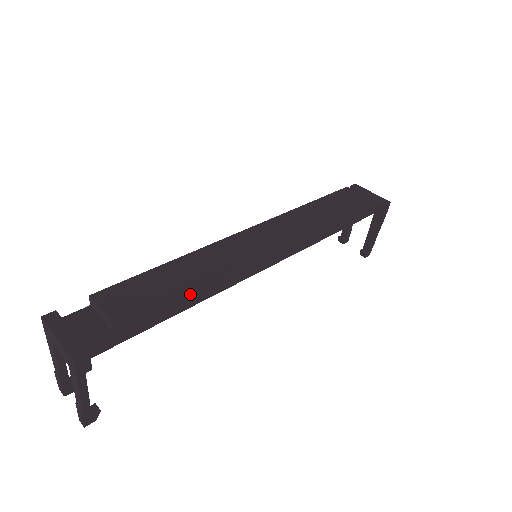
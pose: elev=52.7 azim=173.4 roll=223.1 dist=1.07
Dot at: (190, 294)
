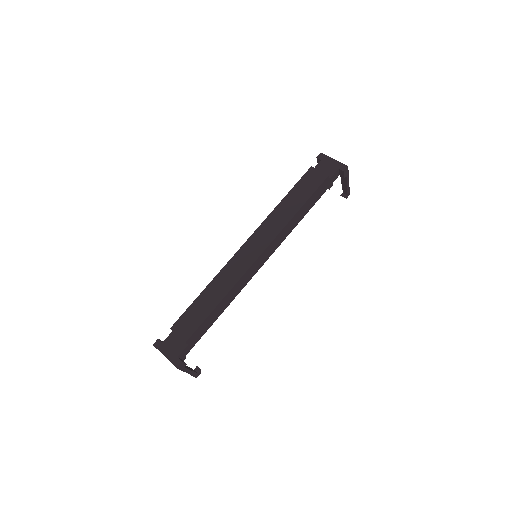
Dot at: (221, 306)
